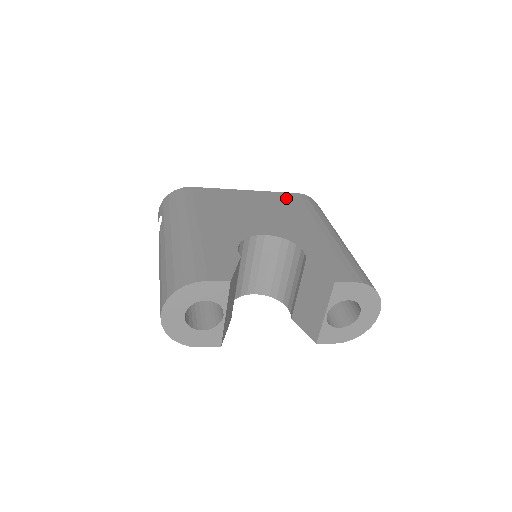
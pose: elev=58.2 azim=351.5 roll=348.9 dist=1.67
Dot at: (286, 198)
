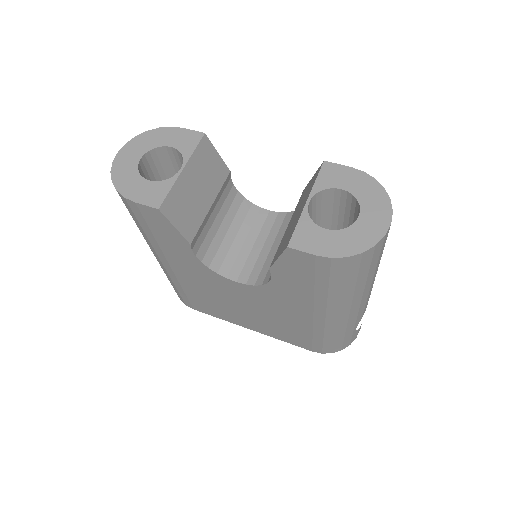
Dot at: occluded
